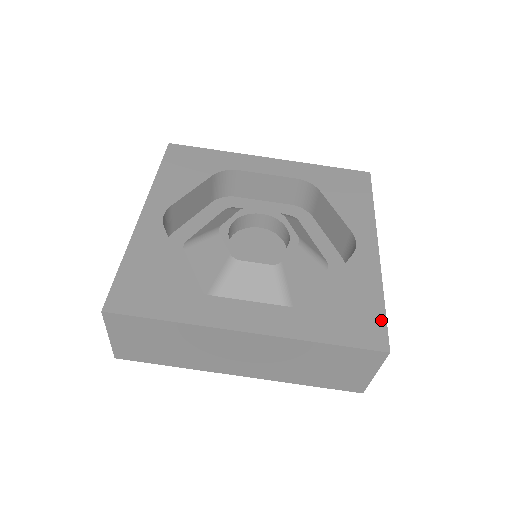
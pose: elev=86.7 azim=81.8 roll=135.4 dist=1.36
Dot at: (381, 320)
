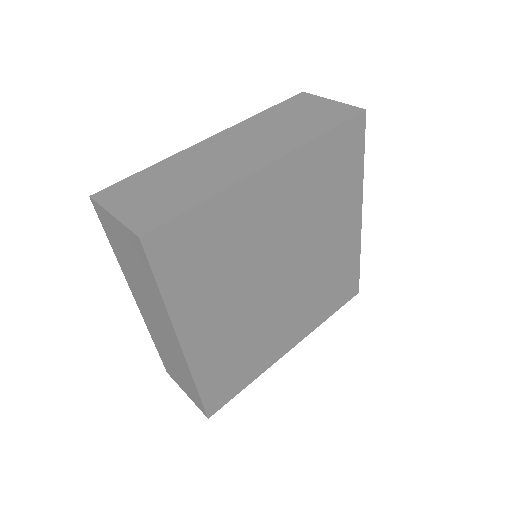
Dot at: occluded
